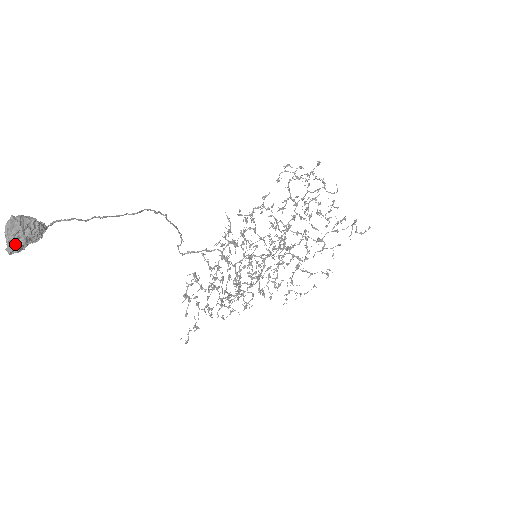
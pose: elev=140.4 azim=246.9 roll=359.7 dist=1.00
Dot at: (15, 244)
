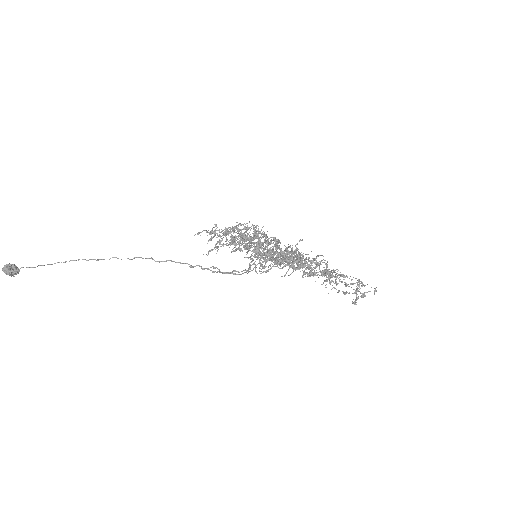
Dot at: (11, 274)
